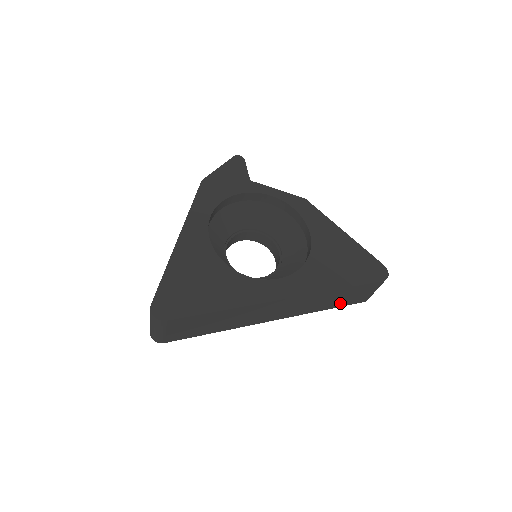
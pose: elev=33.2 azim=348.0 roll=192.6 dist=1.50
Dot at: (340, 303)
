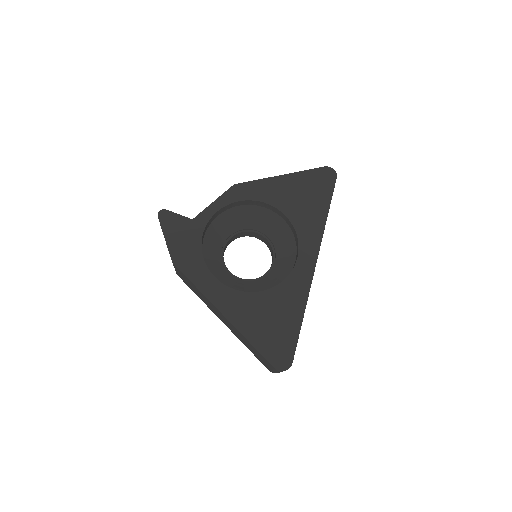
Dot at: occluded
